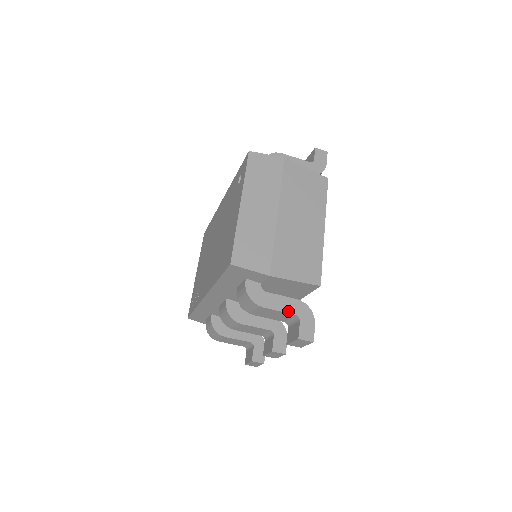
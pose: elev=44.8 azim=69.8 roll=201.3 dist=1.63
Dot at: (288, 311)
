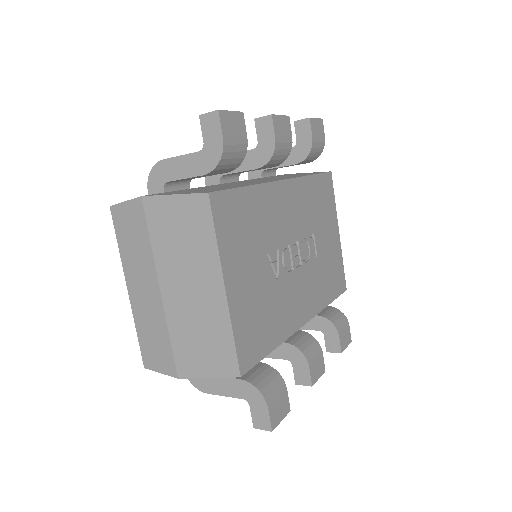
Dot at: (233, 395)
